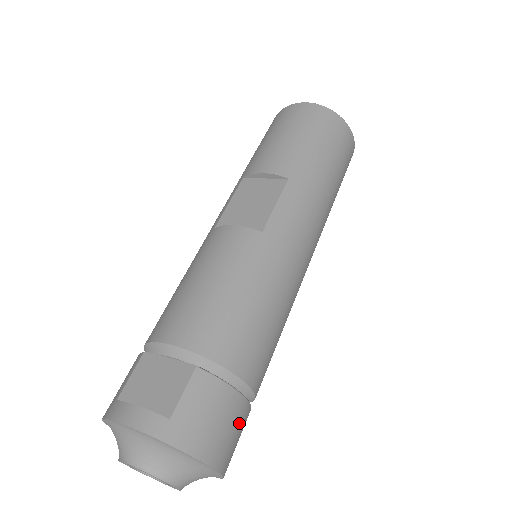
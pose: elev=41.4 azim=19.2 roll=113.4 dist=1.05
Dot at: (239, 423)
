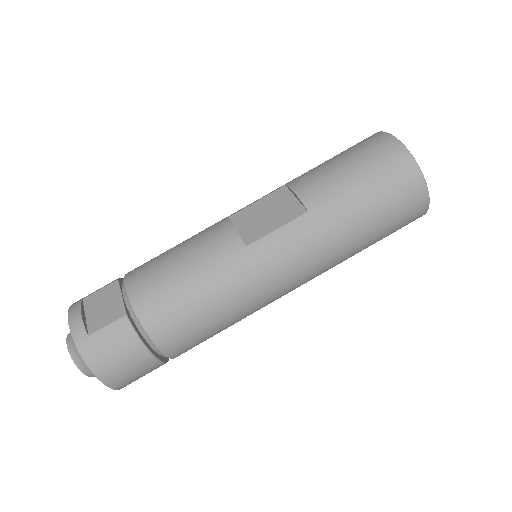
Dot at: (140, 367)
